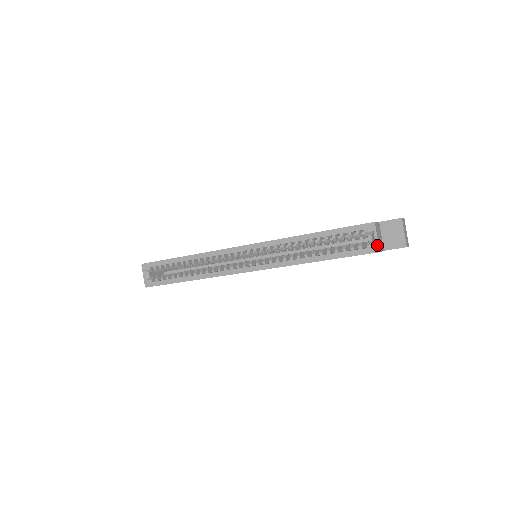
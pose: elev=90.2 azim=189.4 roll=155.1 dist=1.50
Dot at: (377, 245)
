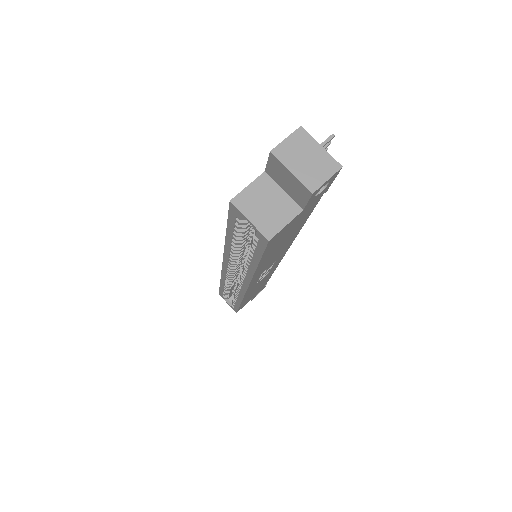
Dot at: (259, 232)
